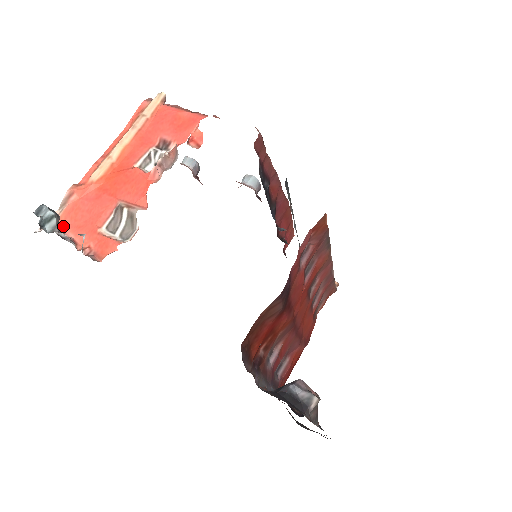
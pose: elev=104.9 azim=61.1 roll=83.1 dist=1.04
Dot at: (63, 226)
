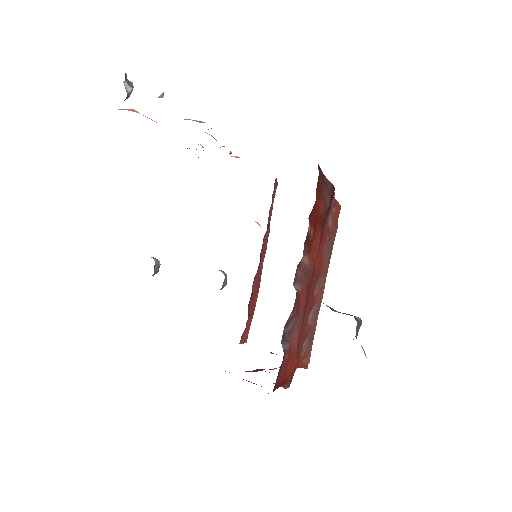
Dot at: occluded
